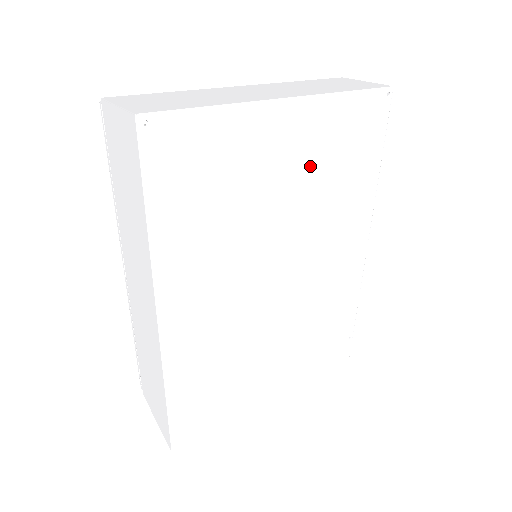
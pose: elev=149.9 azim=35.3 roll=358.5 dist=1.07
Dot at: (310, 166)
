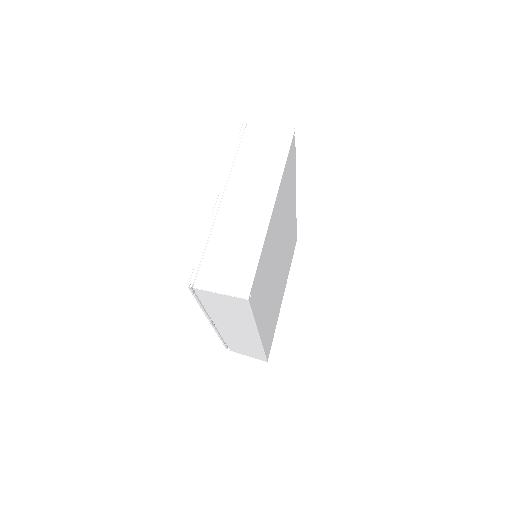
Dot at: (281, 211)
